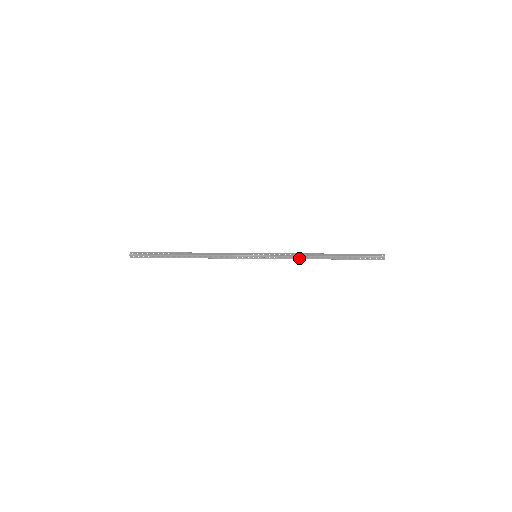
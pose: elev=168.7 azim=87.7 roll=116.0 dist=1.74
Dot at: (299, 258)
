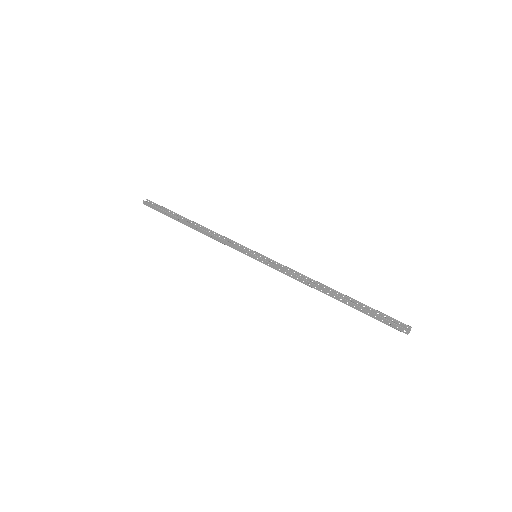
Dot at: (302, 280)
